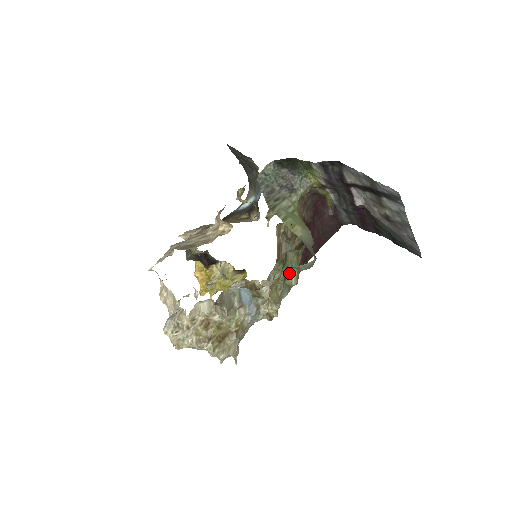
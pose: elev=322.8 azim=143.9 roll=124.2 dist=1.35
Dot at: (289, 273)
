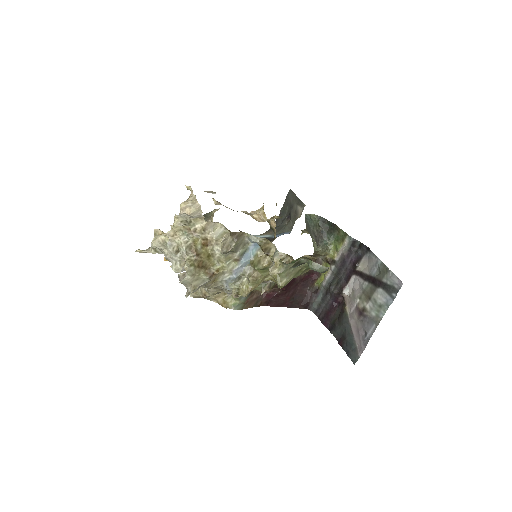
Dot at: (298, 265)
